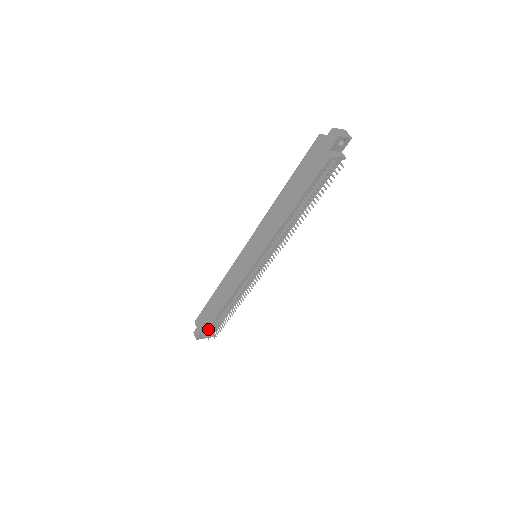
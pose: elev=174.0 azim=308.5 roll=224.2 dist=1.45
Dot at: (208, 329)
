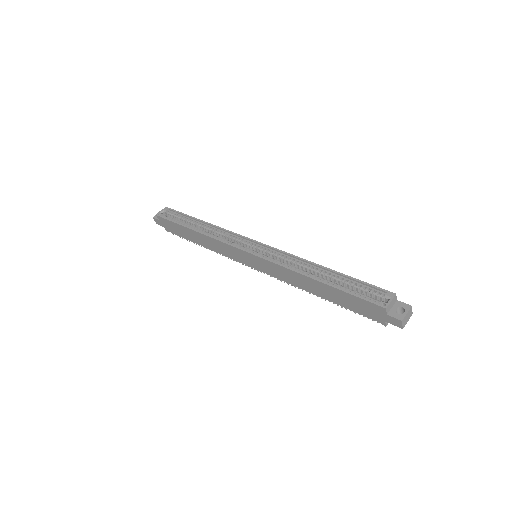
Dot at: (175, 234)
